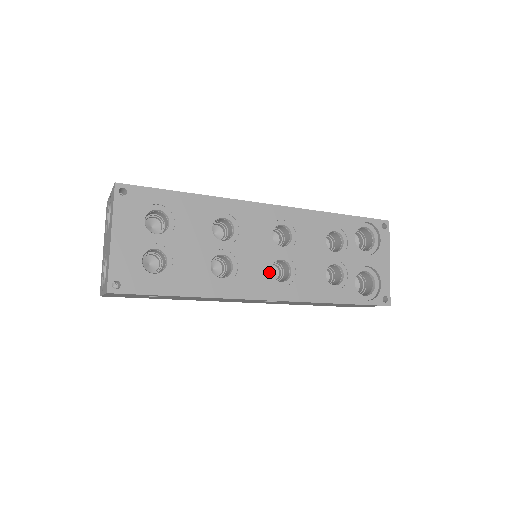
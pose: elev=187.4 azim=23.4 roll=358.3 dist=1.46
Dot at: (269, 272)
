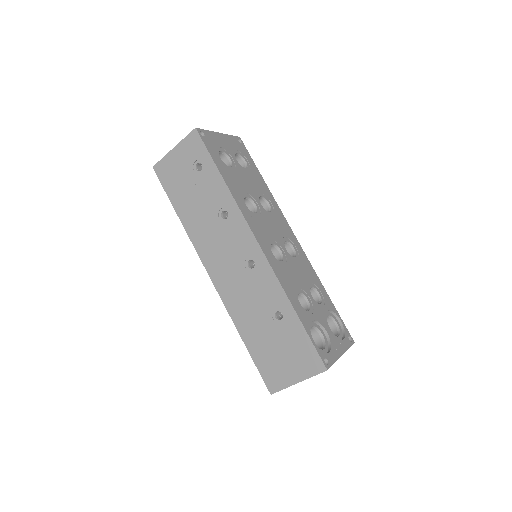
Dot at: (270, 242)
